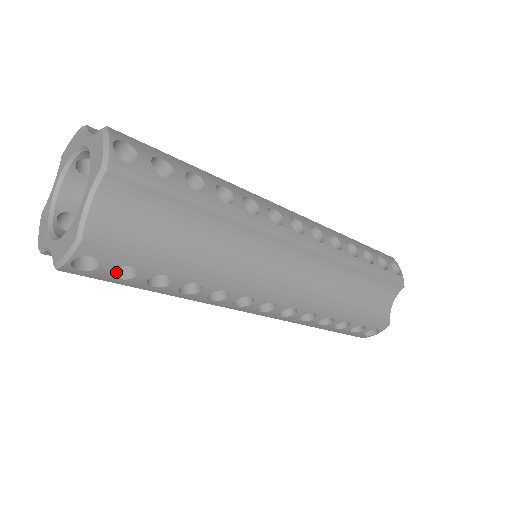
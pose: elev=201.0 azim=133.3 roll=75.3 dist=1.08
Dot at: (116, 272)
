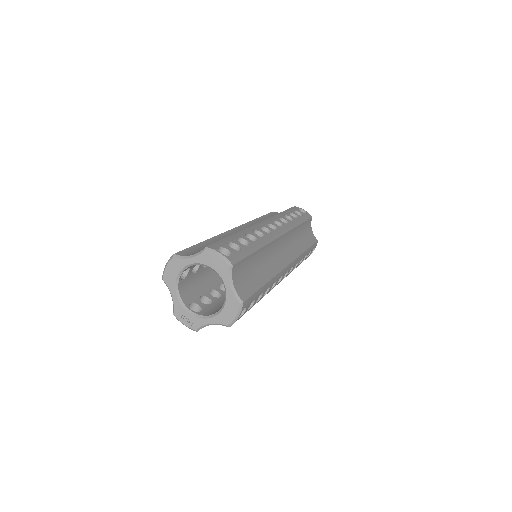
Dot at: occluded
